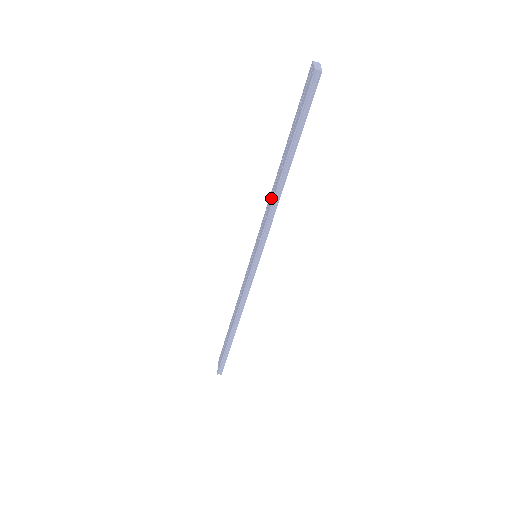
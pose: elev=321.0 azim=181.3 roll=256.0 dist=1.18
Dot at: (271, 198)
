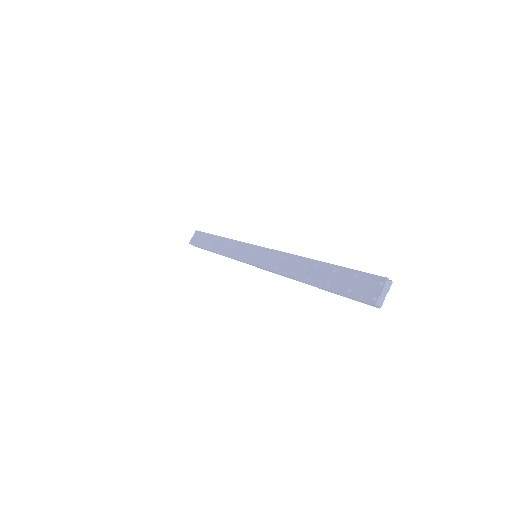
Dot at: (289, 264)
